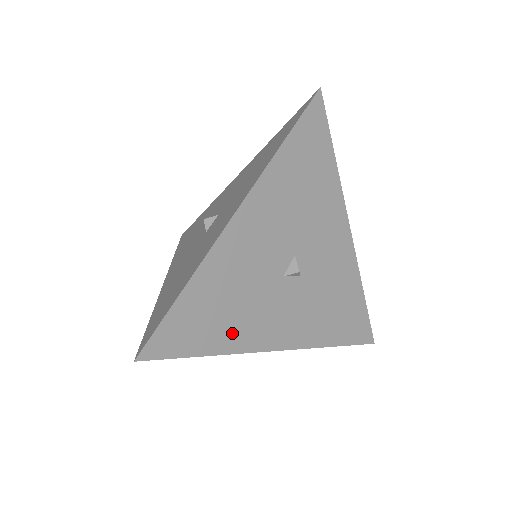
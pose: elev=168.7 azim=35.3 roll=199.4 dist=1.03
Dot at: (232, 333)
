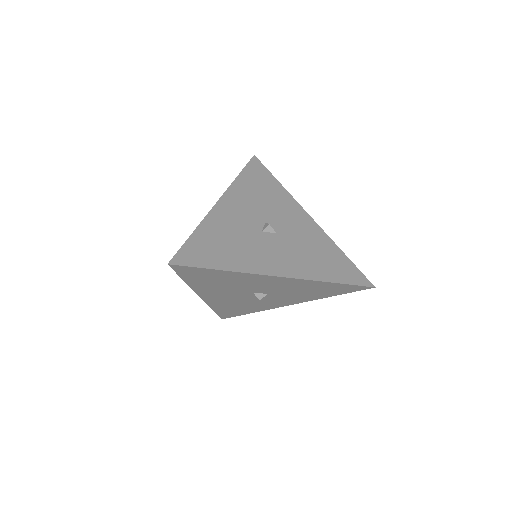
Dot at: (254, 309)
